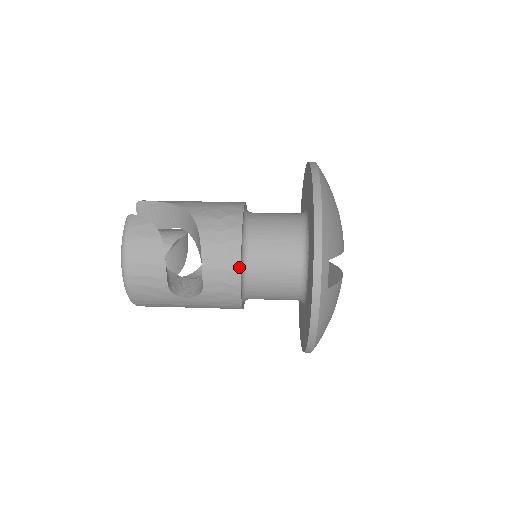
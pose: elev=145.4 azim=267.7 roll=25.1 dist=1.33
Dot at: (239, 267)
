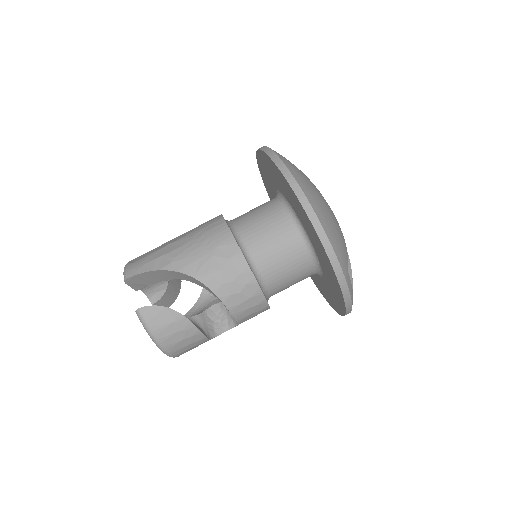
Dot at: (264, 299)
